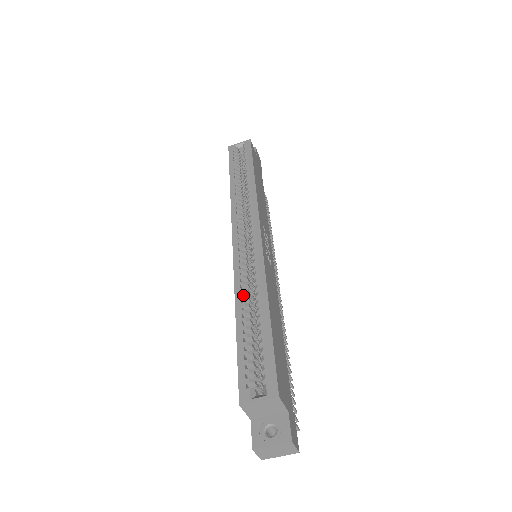
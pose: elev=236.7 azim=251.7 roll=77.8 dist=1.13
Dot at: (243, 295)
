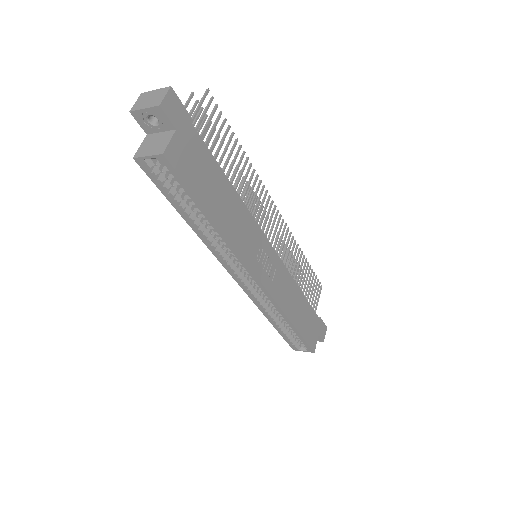
Dot at: (269, 315)
